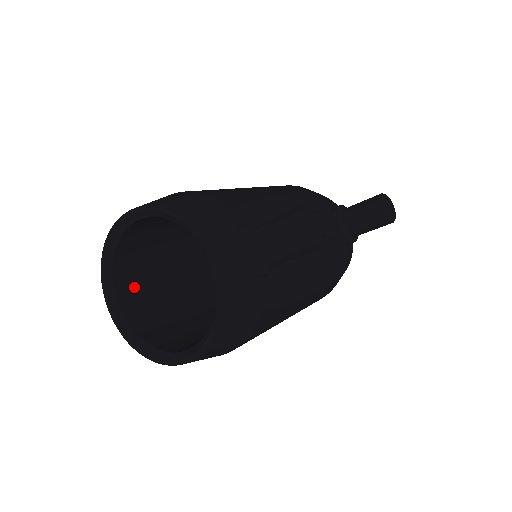
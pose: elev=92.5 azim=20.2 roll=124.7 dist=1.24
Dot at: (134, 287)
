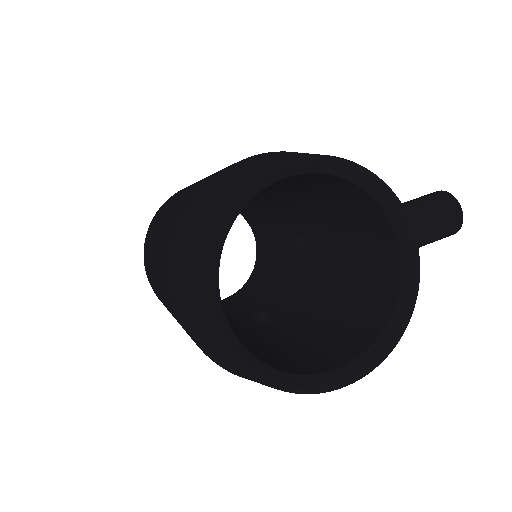
Dot at: occluded
